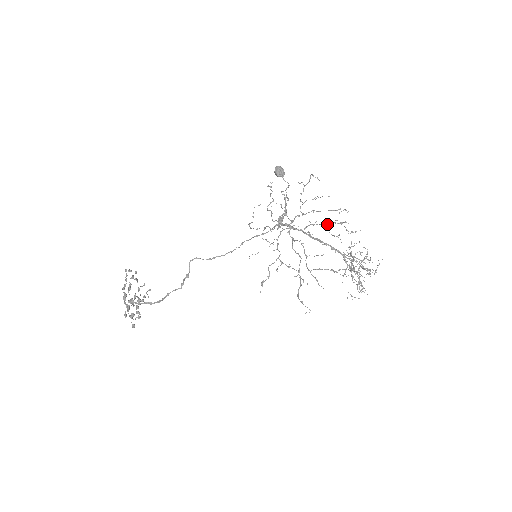
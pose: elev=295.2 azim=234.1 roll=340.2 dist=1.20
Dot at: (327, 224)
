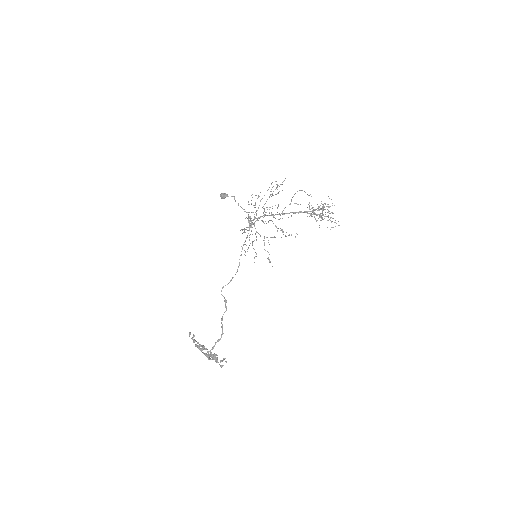
Dot at: occluded
